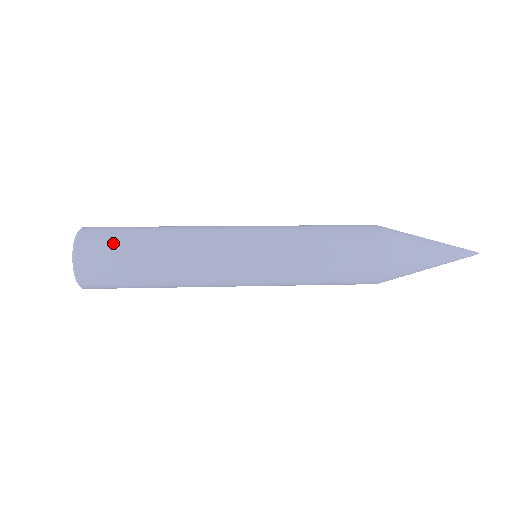
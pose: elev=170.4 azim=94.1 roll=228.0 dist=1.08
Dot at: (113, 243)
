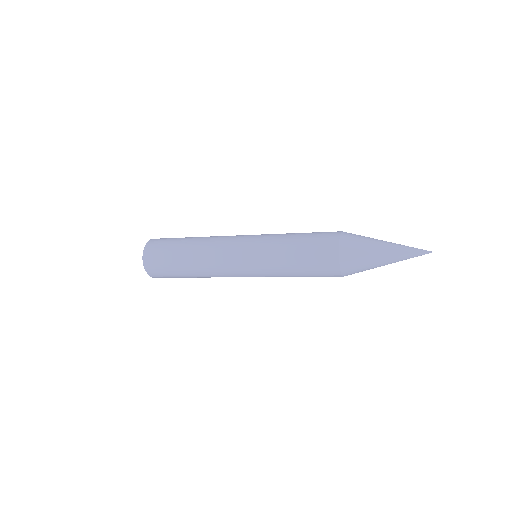
Dot at: (163, 263)
